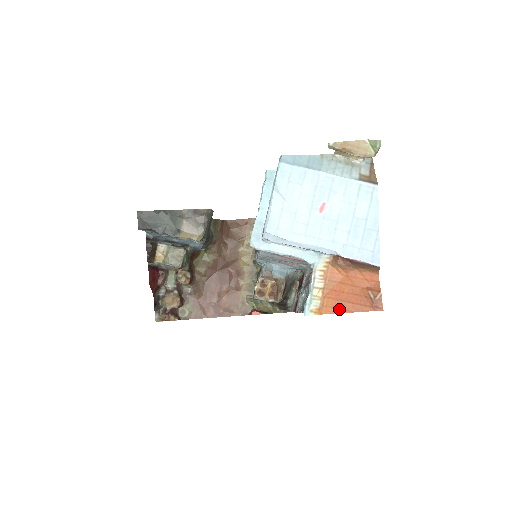
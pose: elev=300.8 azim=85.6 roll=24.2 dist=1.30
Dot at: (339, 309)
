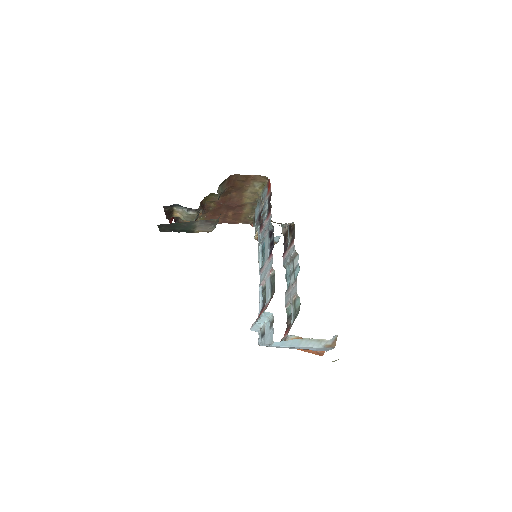
Dot at: (299, 349)
